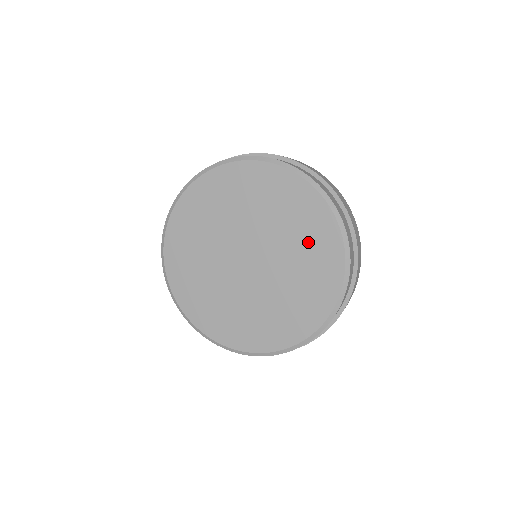
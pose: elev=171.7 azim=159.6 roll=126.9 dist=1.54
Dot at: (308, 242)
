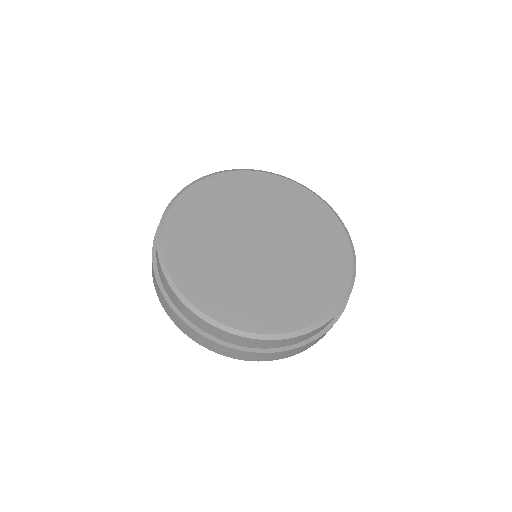
Dot at: (309, 219)
